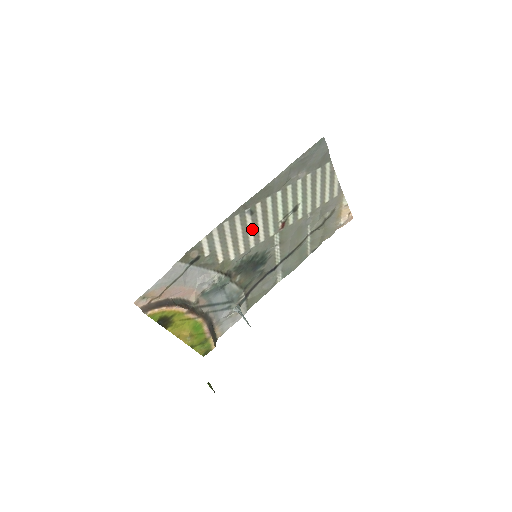
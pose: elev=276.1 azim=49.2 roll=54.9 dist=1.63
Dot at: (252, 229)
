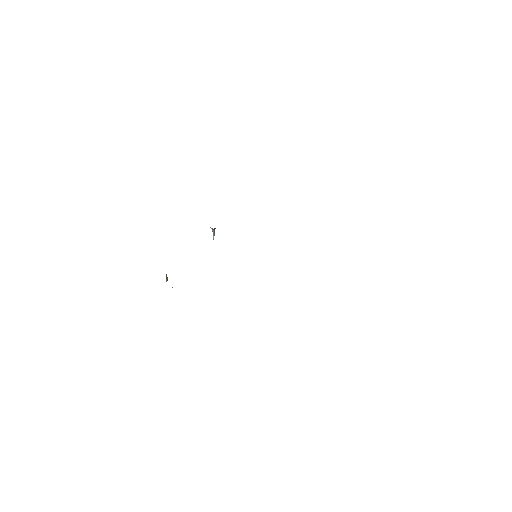
Dot at: occluded
